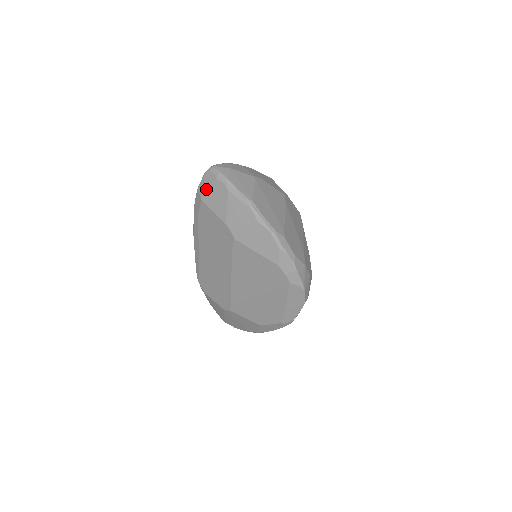
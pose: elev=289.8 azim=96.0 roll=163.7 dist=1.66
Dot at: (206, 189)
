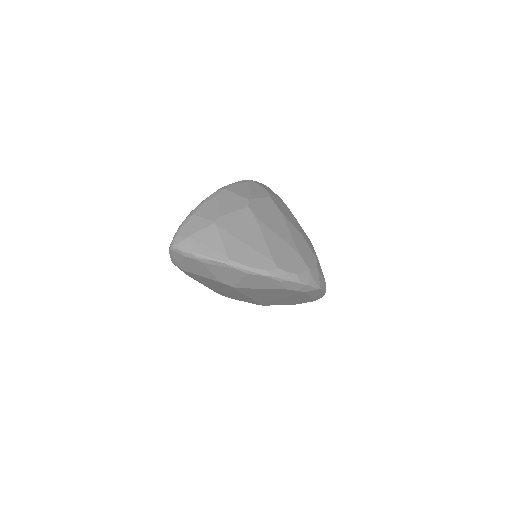
Dot at: (181, 264)
